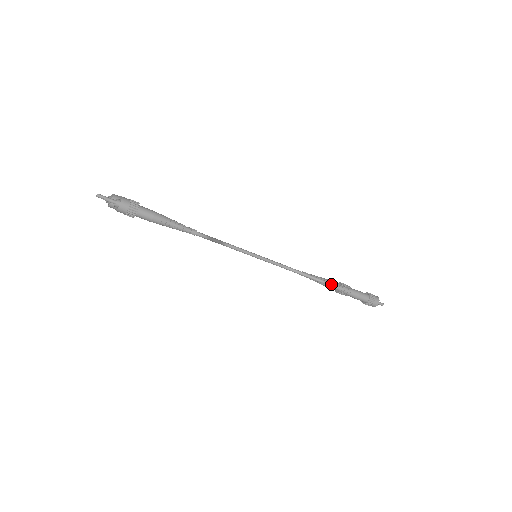
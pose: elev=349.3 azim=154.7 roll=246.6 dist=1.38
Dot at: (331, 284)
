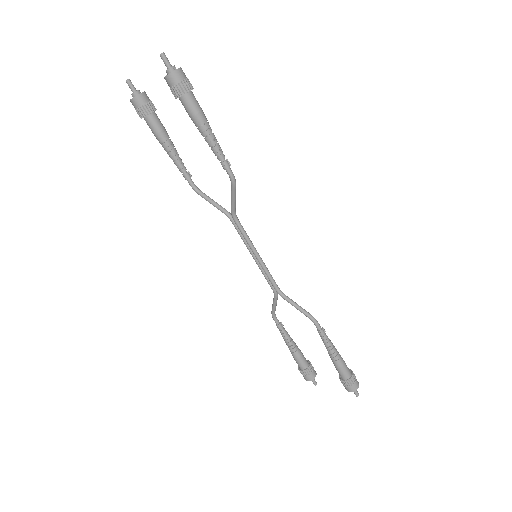
Dot at: (323, 331)
